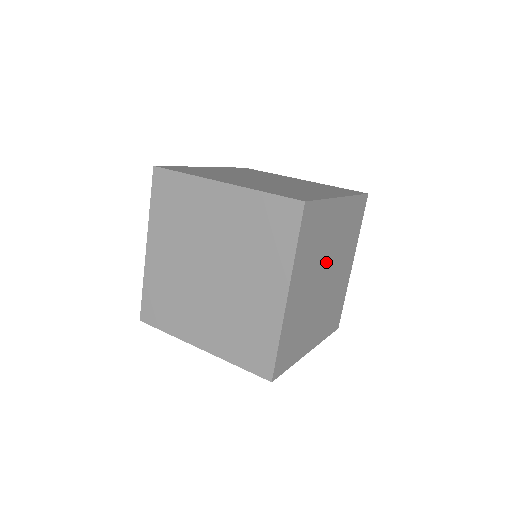
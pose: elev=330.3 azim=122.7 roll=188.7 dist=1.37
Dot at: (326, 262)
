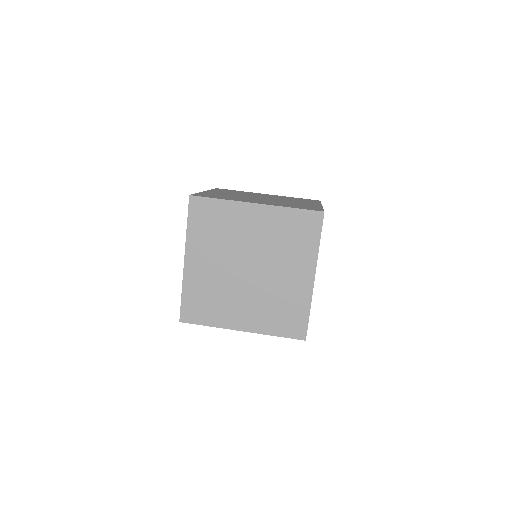
Dot at: occluded
